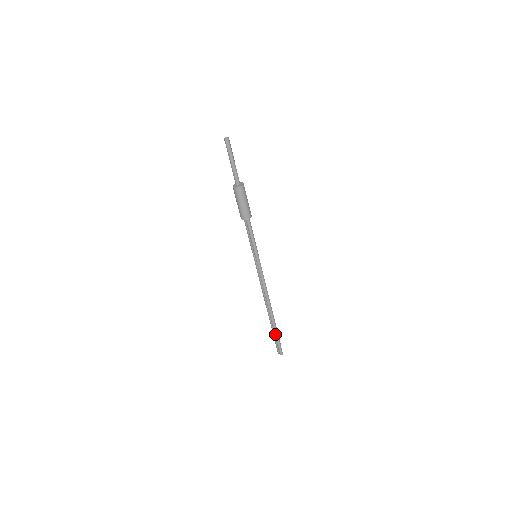
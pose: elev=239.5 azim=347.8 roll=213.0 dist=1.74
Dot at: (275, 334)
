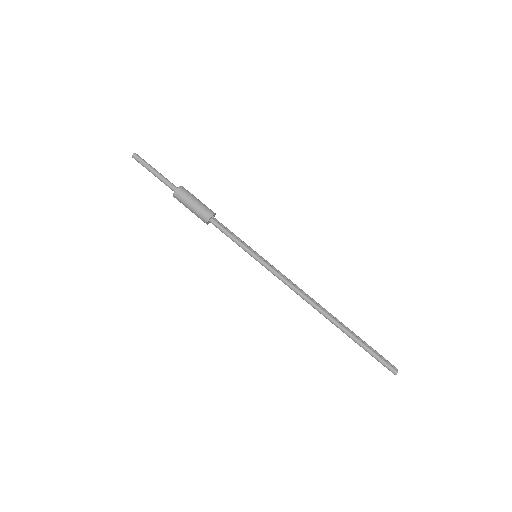
Dot at: (360, 346)
